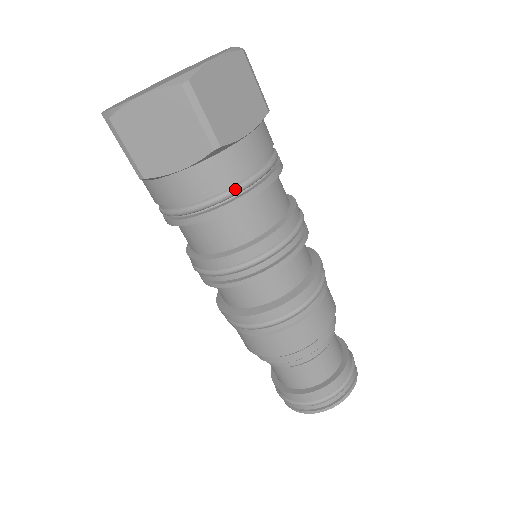
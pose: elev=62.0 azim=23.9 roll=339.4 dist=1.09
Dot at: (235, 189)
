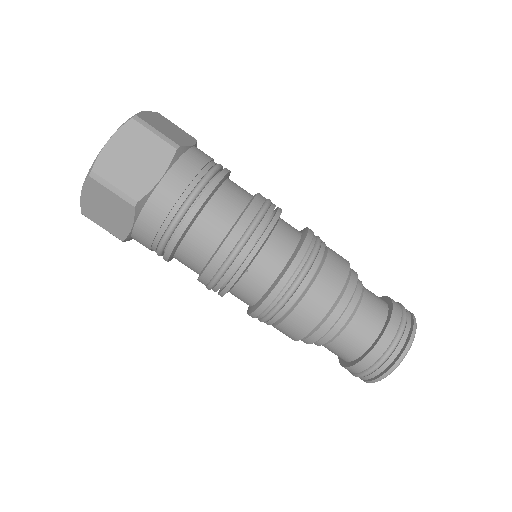
Dot at: (172, 224)
